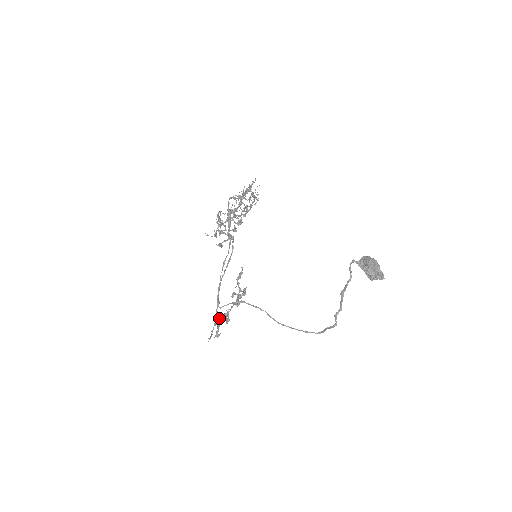
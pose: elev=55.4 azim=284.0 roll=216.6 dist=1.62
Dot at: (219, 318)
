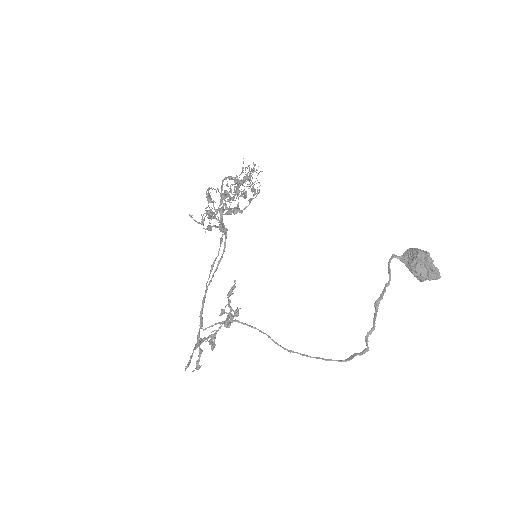
Dot at: (202, 340)
